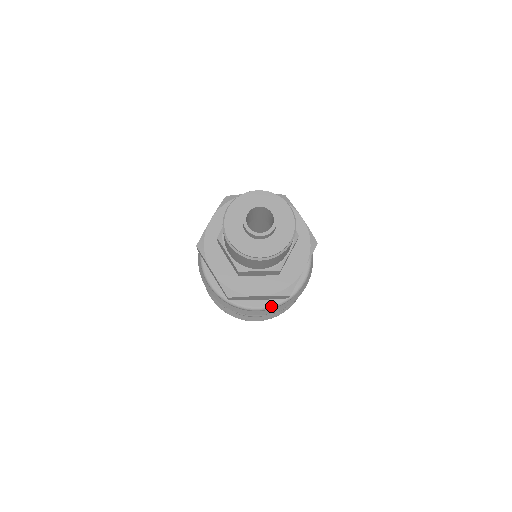
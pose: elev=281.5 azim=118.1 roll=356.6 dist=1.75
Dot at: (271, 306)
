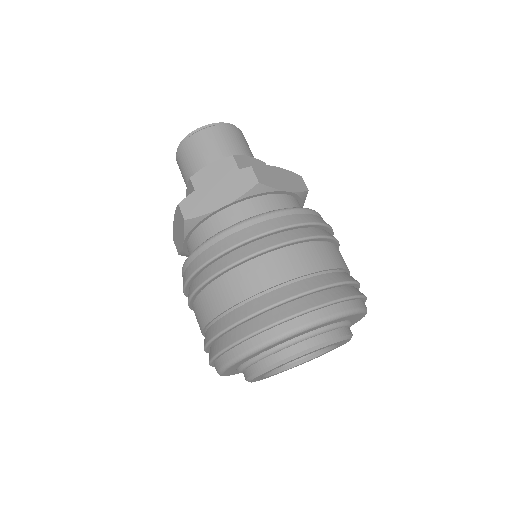
Dot at: occluded
